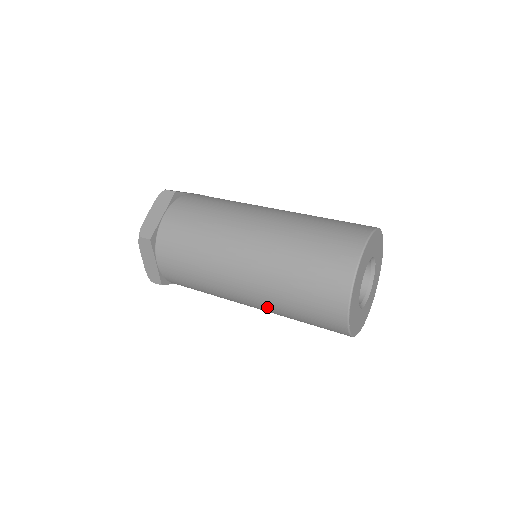
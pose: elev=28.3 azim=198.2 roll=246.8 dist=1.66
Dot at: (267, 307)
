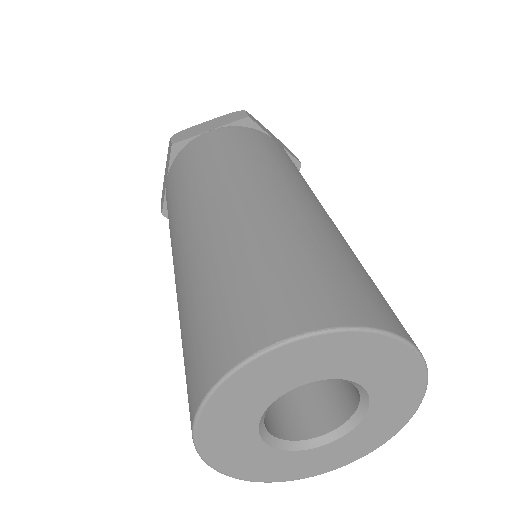
Dot at: occluded
